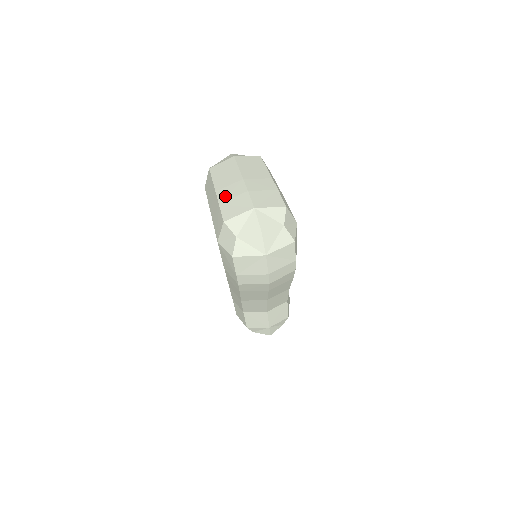
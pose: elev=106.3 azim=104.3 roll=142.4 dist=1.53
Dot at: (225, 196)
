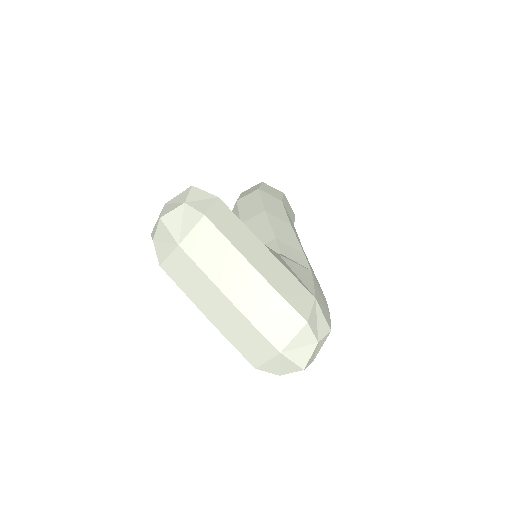
Dot at: (227, 329)
